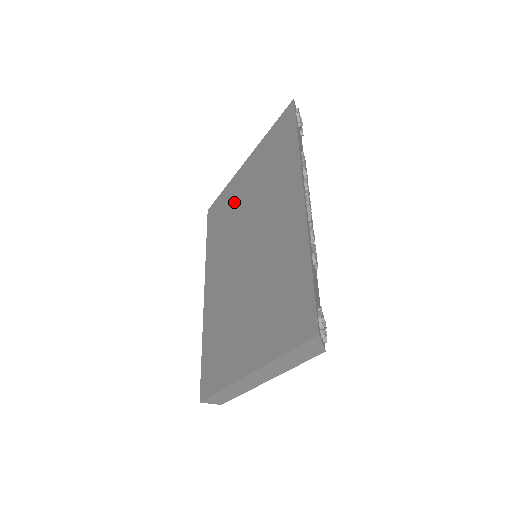
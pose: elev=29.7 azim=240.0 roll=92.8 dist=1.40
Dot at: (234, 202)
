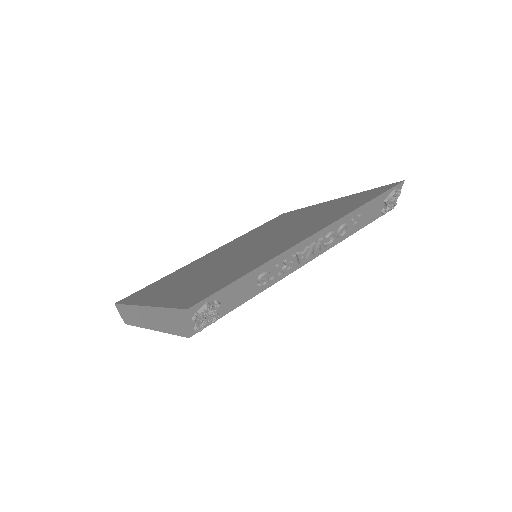
Dot at: (295, 216)
